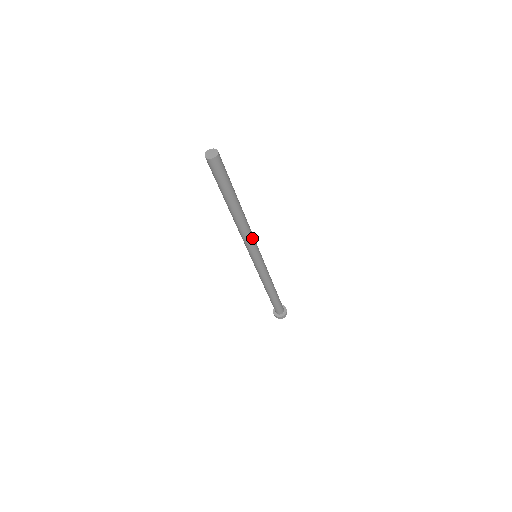
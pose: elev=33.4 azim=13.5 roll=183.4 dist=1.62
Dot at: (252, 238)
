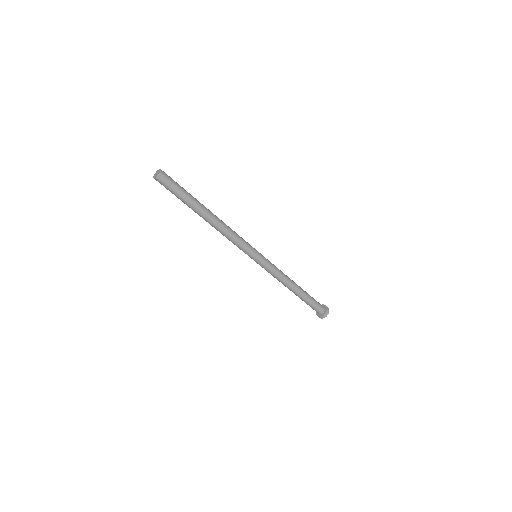
Dot at: (238, 238)
